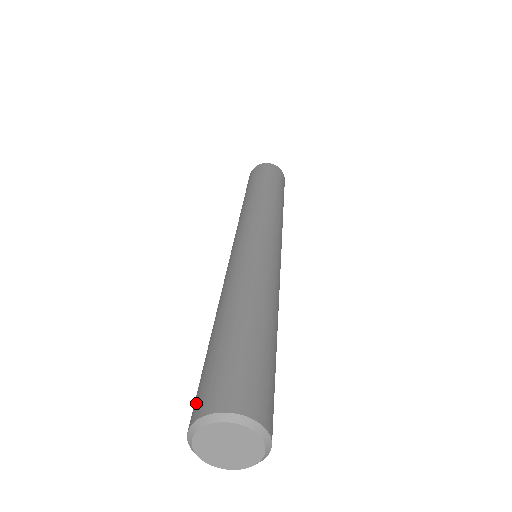
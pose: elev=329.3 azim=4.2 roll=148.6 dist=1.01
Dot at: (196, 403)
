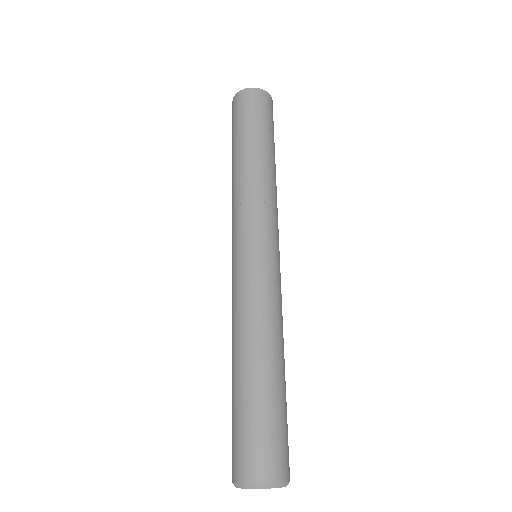
Dot at: (234, 463)
